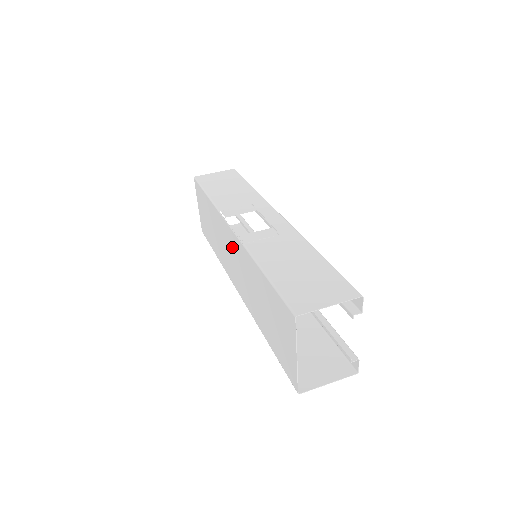
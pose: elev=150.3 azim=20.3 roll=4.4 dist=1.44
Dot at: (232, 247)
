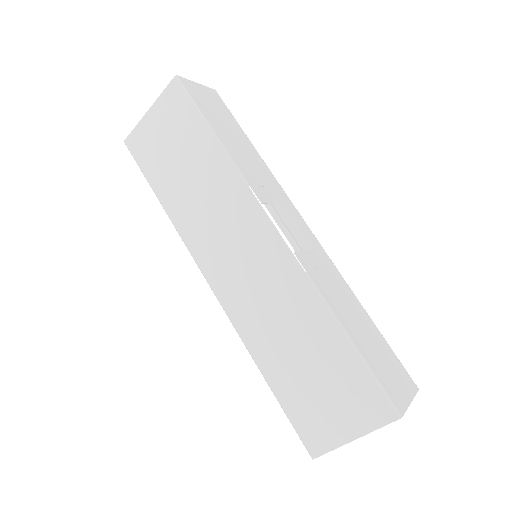
Dot at: (255, 246)
